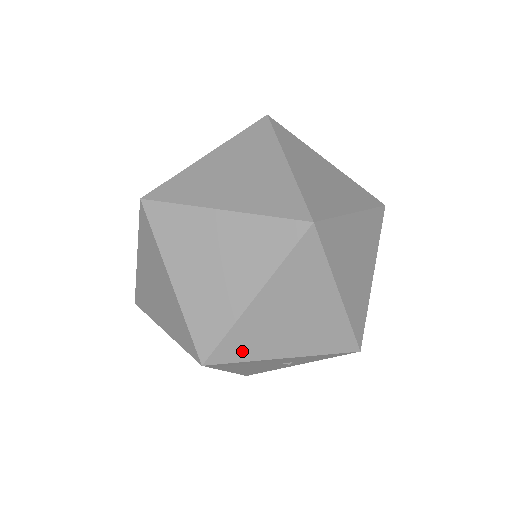
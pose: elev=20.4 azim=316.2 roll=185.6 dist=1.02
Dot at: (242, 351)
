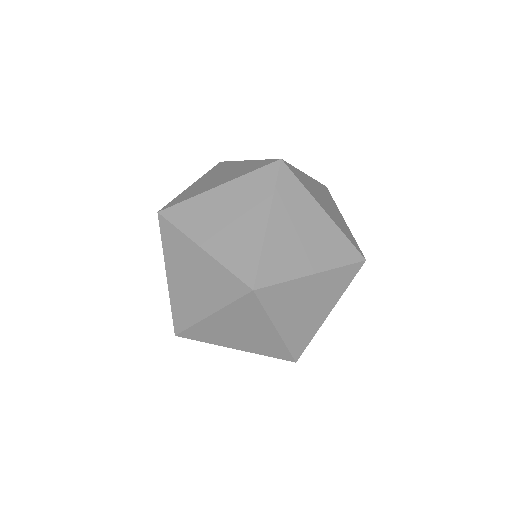
Dot at: (305, 340)
